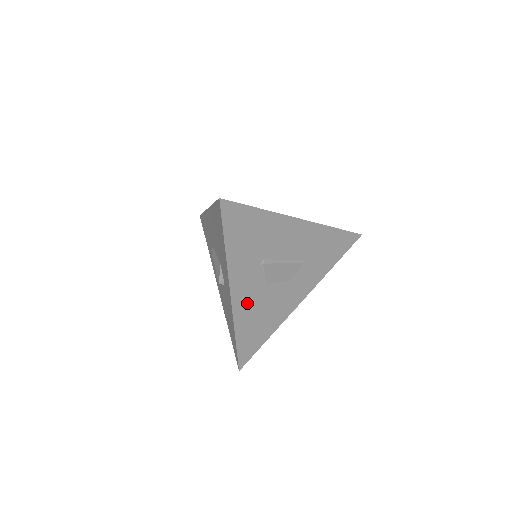
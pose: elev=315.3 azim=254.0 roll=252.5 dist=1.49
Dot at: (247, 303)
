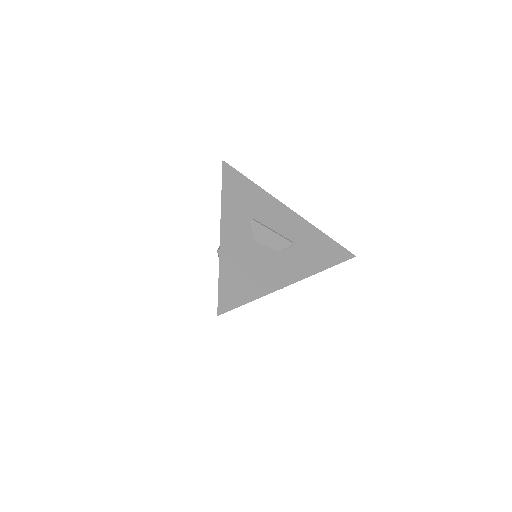
Dot at: (235, 247)
